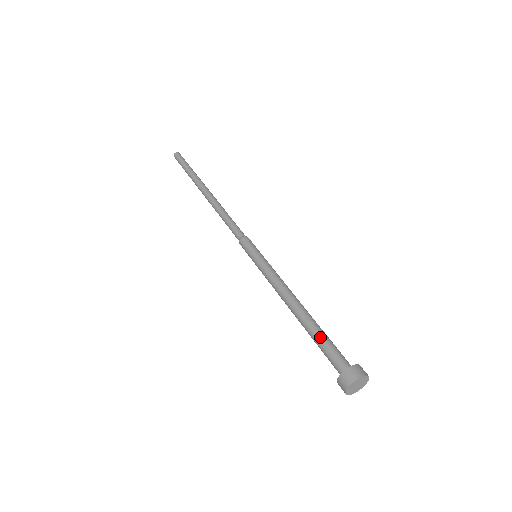
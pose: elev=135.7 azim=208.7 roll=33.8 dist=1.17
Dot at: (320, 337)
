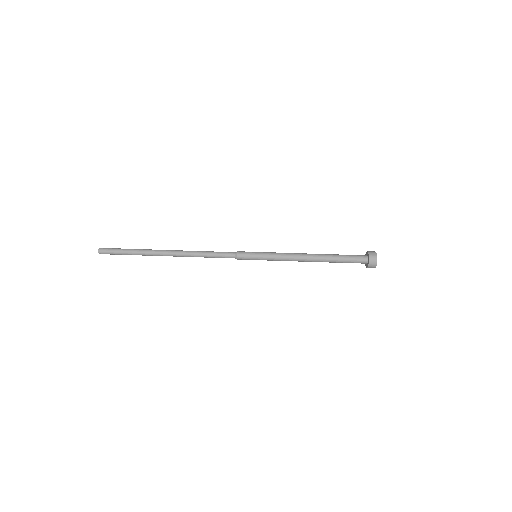
Dot at: (341, 257)
